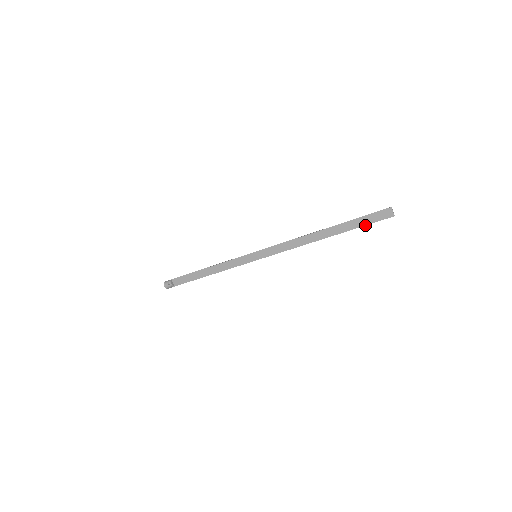
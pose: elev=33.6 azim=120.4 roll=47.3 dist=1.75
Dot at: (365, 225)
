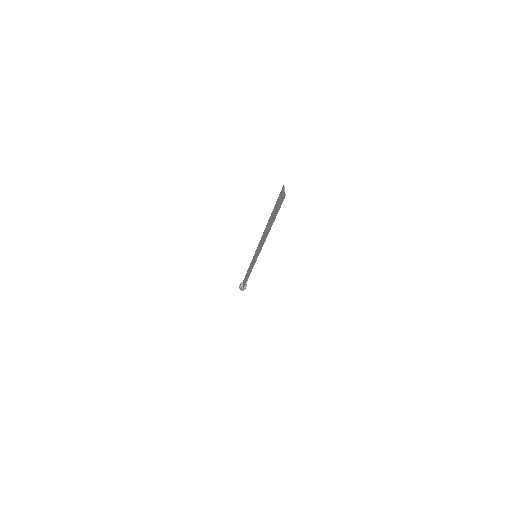
Dot at: (278, 211)
